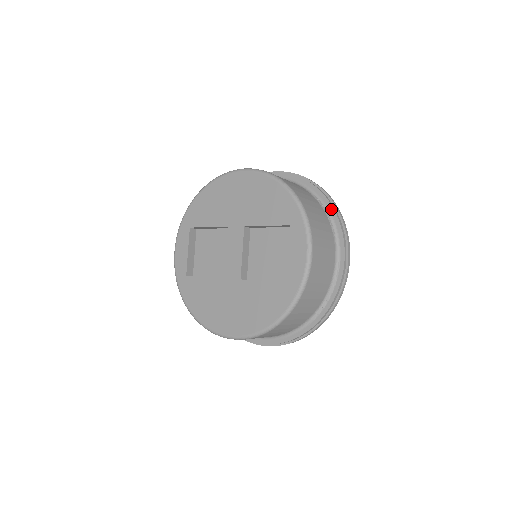
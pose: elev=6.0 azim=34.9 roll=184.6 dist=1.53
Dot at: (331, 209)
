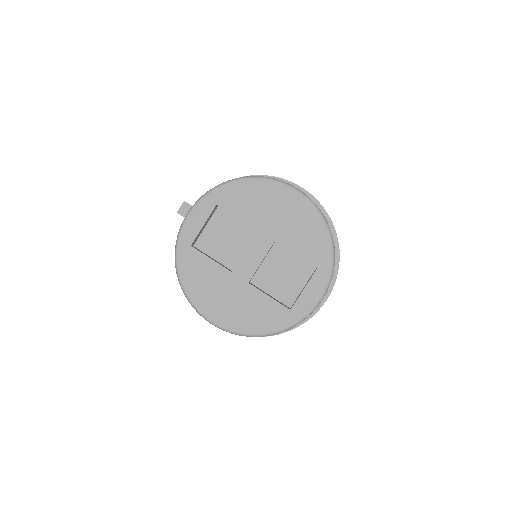
Dot at: (336, 255)
